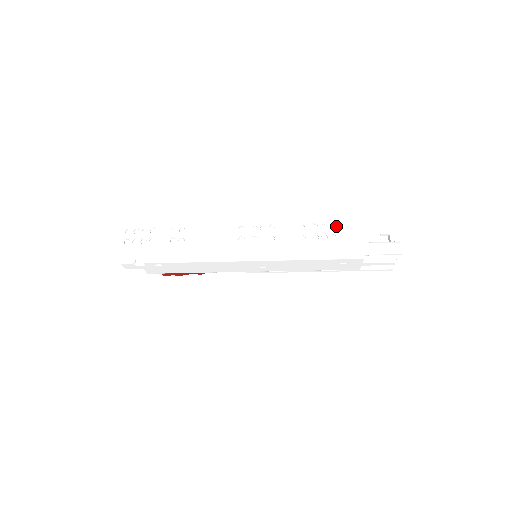
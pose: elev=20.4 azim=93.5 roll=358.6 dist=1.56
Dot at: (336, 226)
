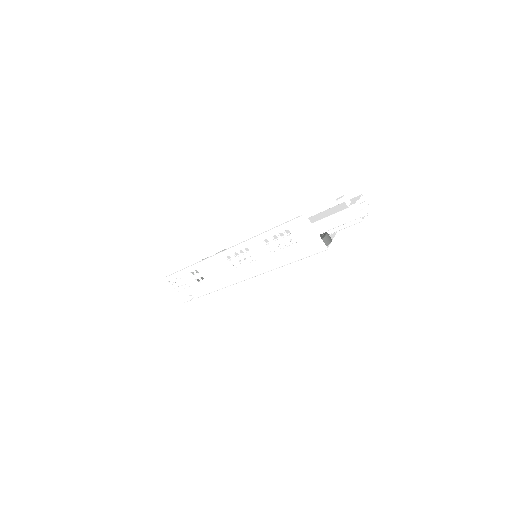
Dot at: (290, 231)
